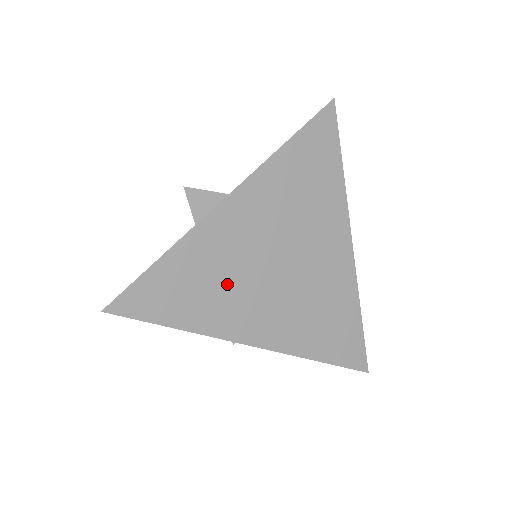
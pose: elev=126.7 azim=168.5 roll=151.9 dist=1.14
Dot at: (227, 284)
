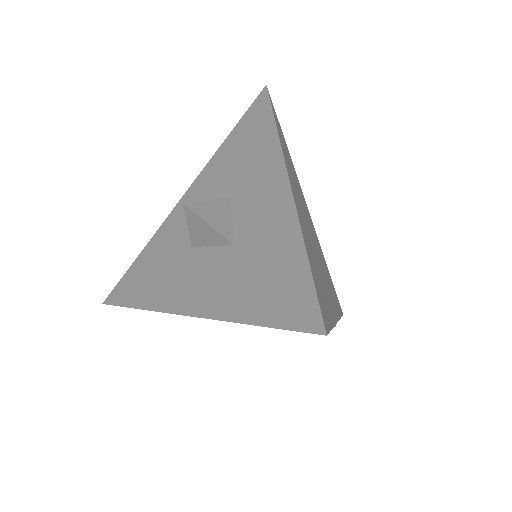
Dot at: (318, 268)
